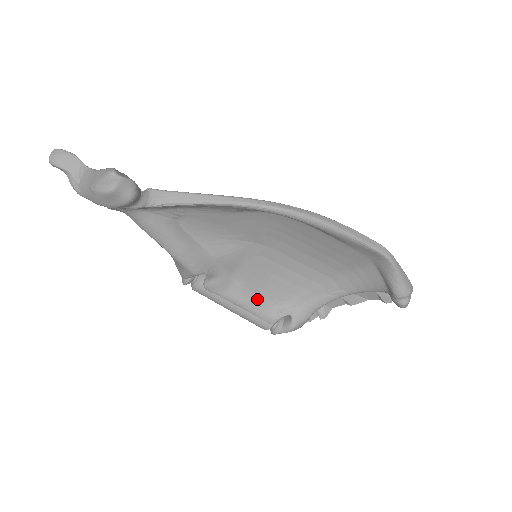
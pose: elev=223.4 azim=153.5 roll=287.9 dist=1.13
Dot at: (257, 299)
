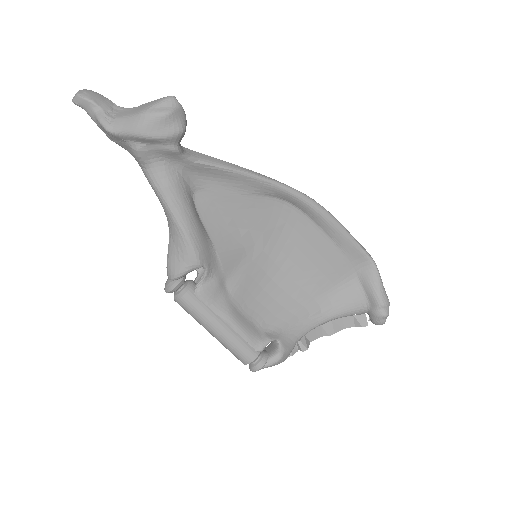
Dot at: (245, 318)
